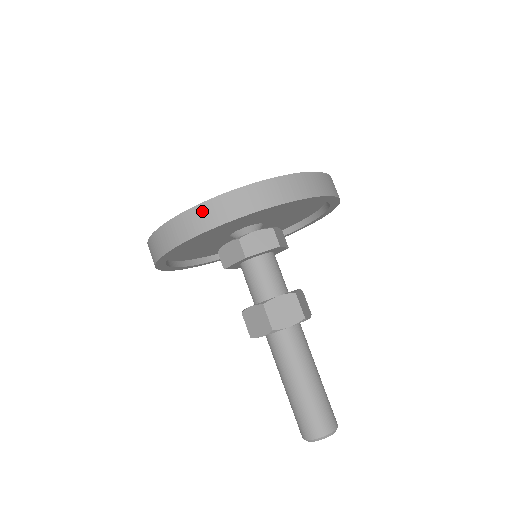
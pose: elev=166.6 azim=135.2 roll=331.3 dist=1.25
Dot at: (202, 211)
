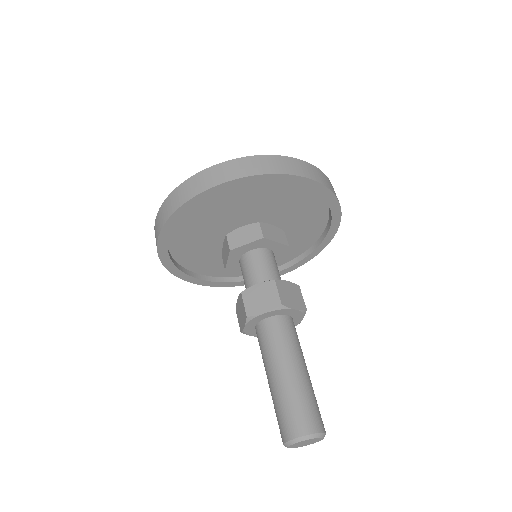
Dot at: (169, 201)
